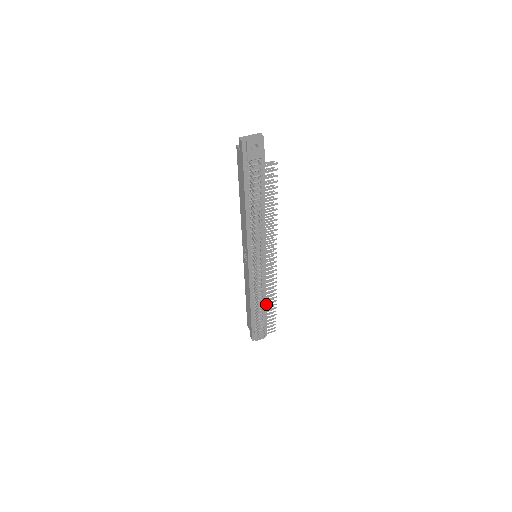
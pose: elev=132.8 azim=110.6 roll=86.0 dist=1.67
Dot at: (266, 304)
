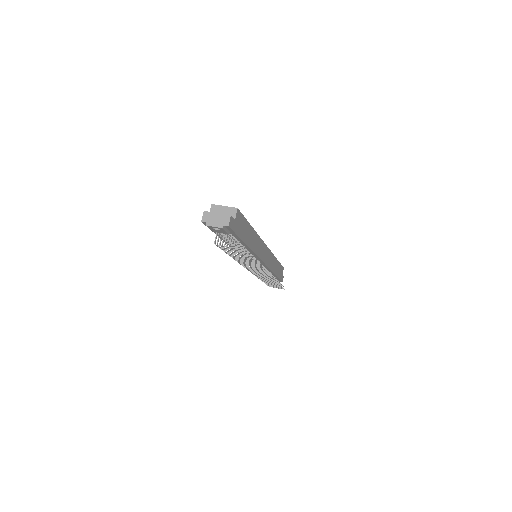
Dot at: occluded
